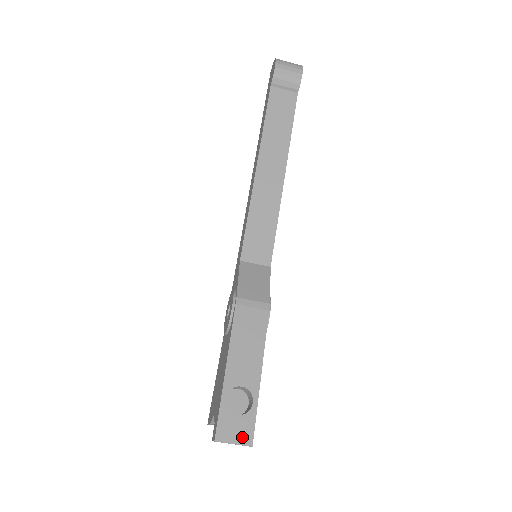
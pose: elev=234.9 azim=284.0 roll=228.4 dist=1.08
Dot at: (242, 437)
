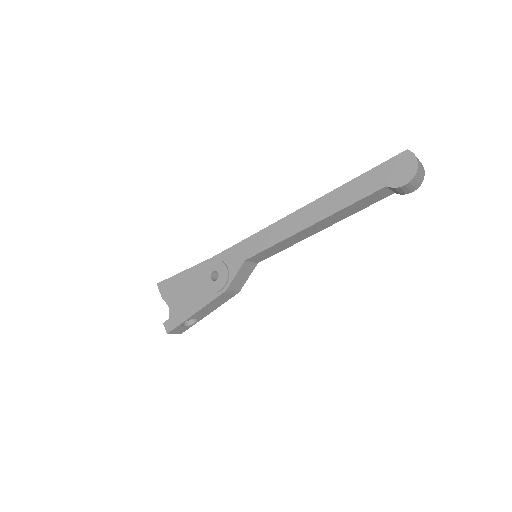
Dot at: (180, 332)
